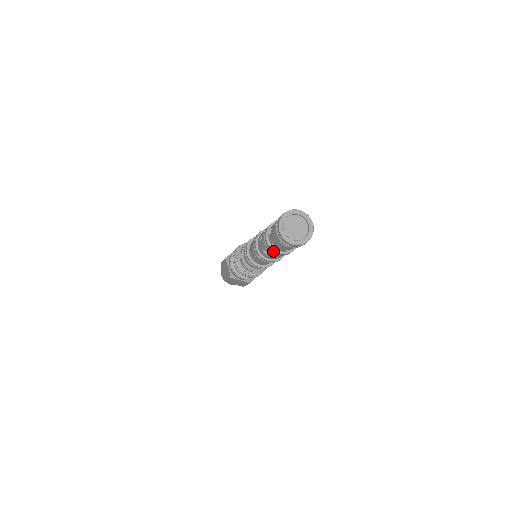
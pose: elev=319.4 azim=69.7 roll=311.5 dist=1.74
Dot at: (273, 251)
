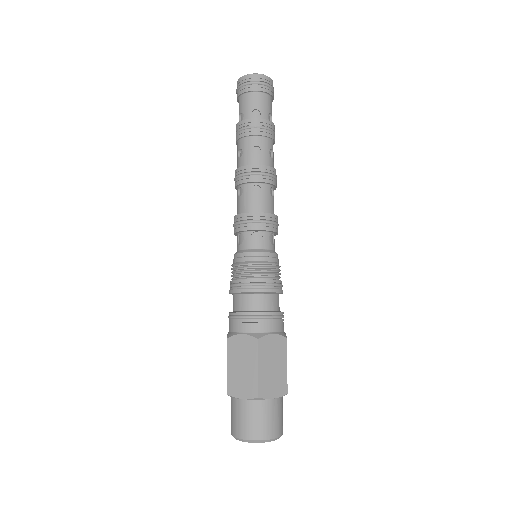
Dot at: (241, 124)
